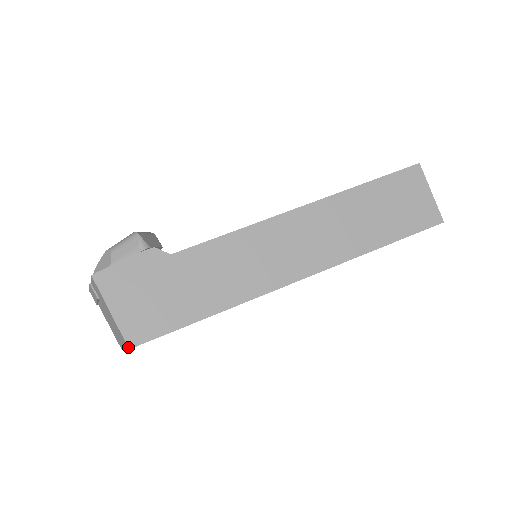
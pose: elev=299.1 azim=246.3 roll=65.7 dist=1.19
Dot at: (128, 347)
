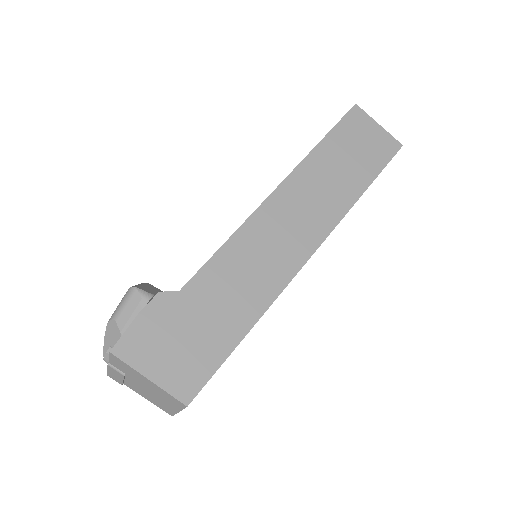
Dot at: (185, 405)
